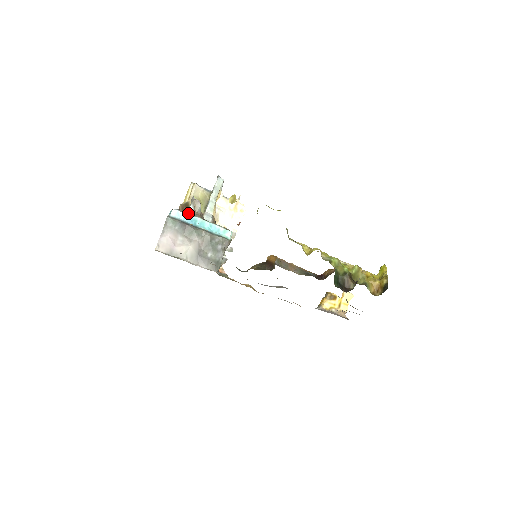
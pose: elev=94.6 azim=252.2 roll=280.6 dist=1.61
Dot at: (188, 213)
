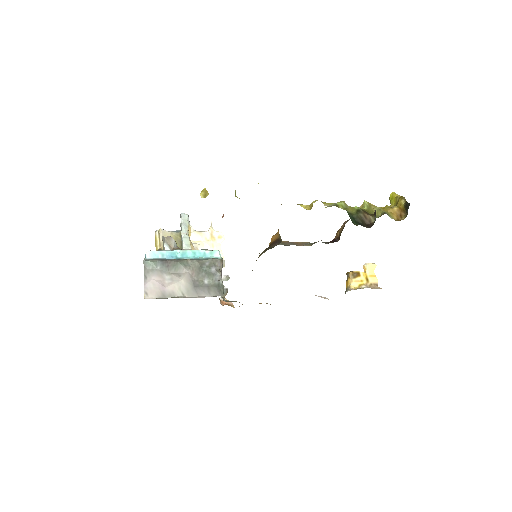
Dot at: (164, 250)
